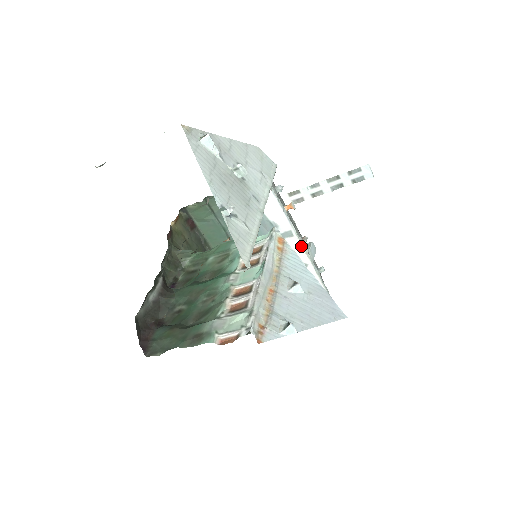
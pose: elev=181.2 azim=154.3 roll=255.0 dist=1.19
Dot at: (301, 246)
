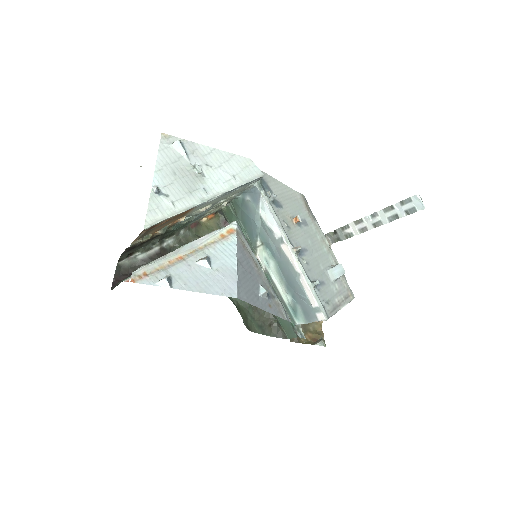
Dot at: (292, 253)
